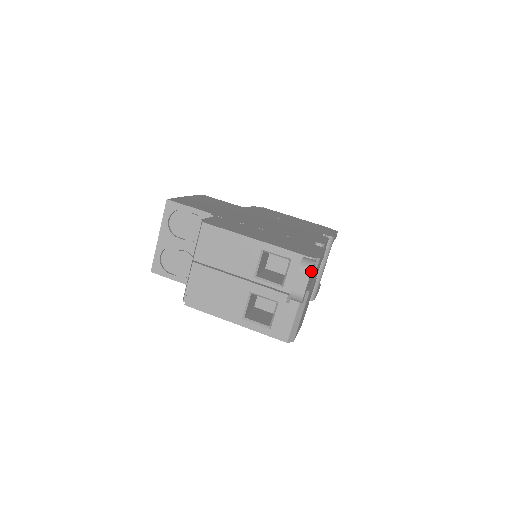
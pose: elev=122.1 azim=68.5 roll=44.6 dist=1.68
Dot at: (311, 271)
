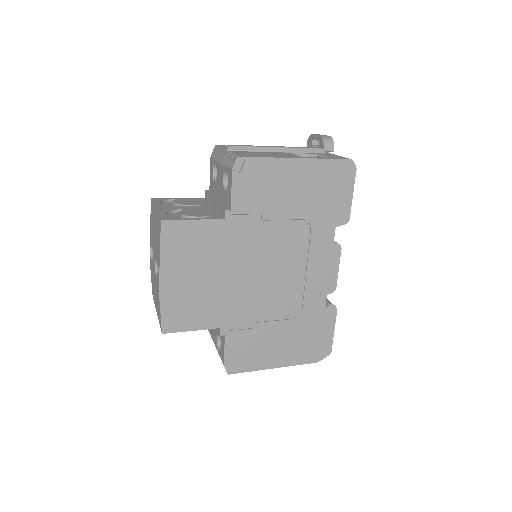
Dot at: occluded
